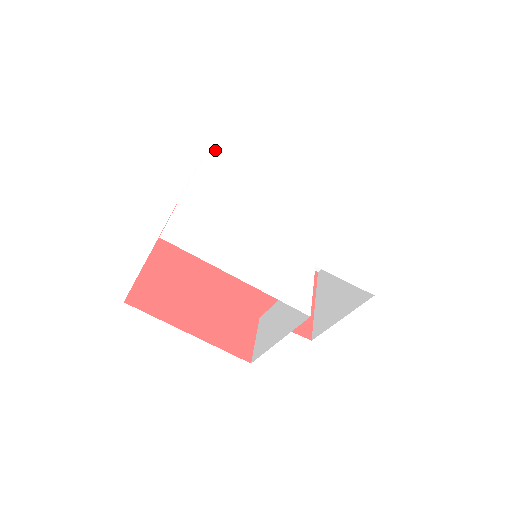
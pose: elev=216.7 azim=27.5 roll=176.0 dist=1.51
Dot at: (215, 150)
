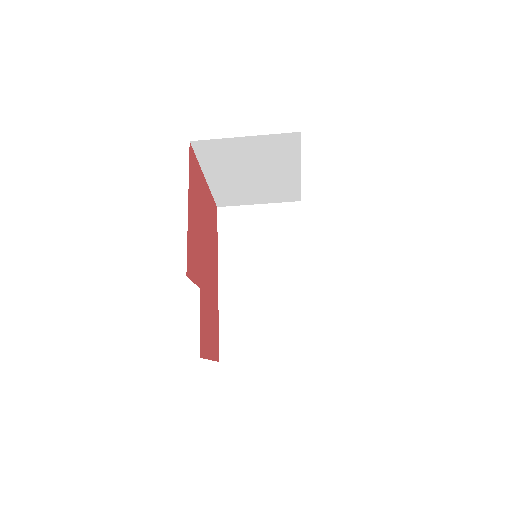
Dot at: occluded
